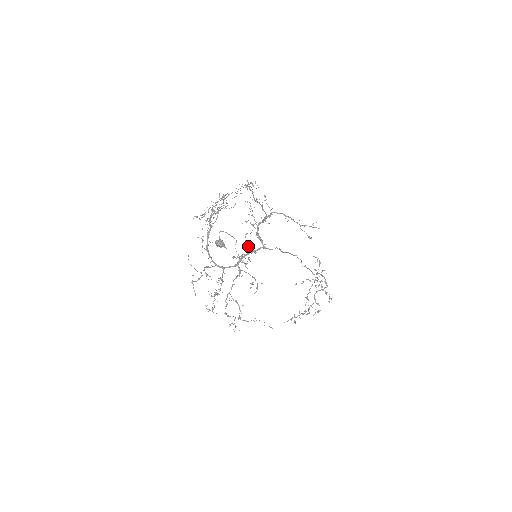
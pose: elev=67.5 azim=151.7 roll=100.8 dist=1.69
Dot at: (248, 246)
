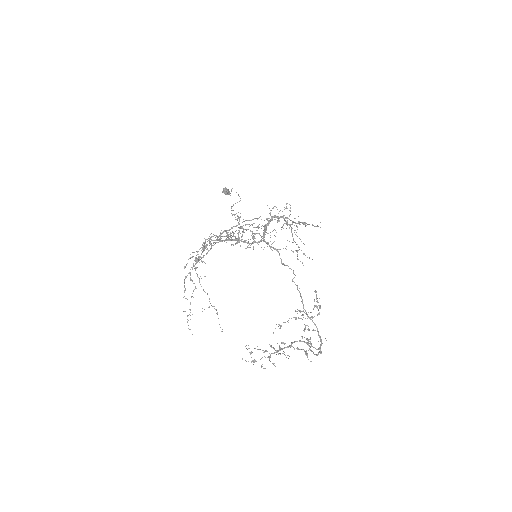
Dot at: occluded
